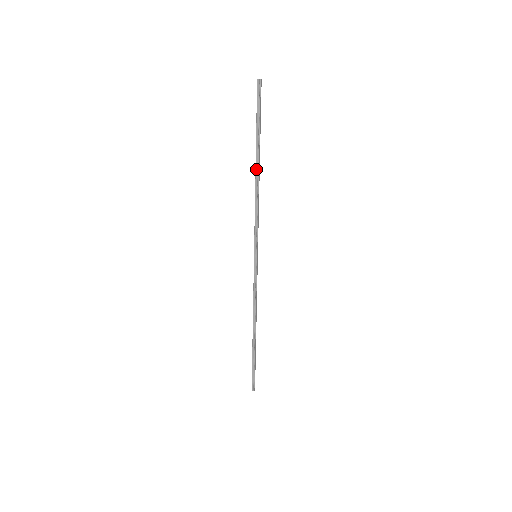
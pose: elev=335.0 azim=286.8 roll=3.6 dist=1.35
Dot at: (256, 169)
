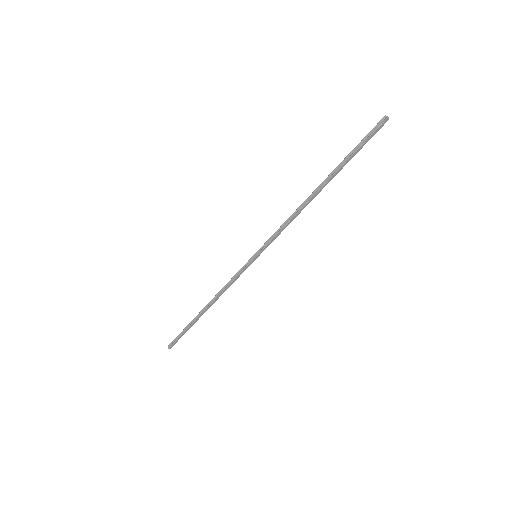
Dot at: (316, 189)
